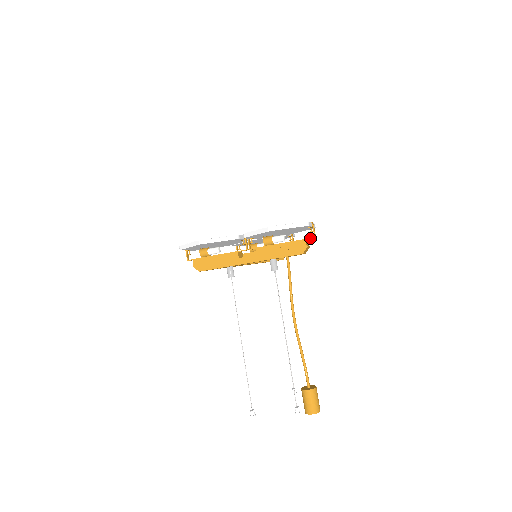
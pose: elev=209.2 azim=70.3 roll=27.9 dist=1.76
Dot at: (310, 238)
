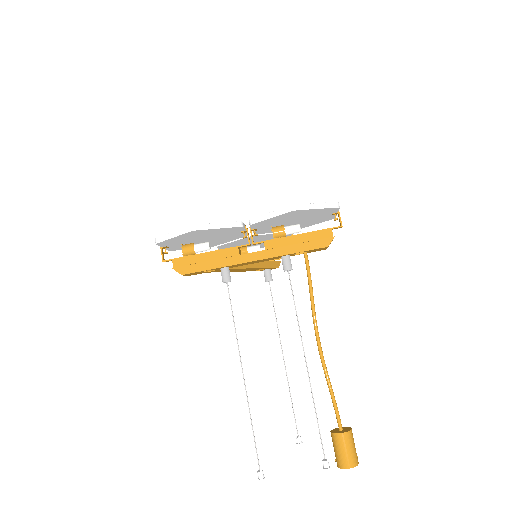
Dot at: (335, 227)
